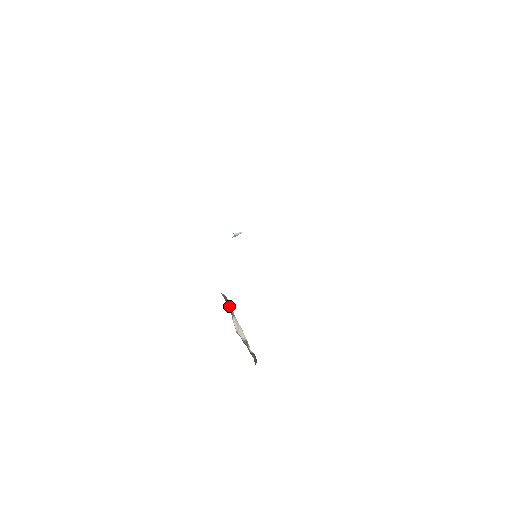
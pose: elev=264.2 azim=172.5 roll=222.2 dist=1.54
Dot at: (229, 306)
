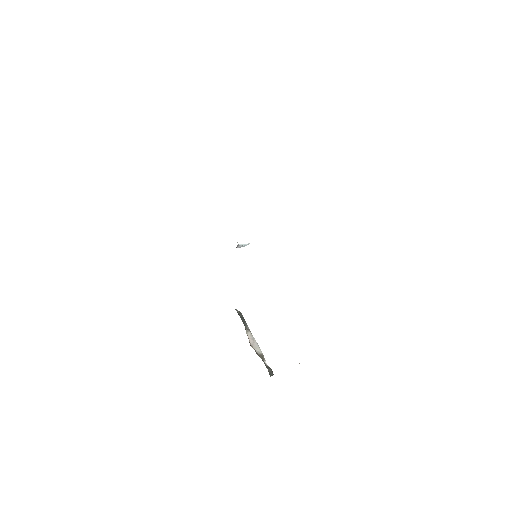
Dot at: (244, 321)
